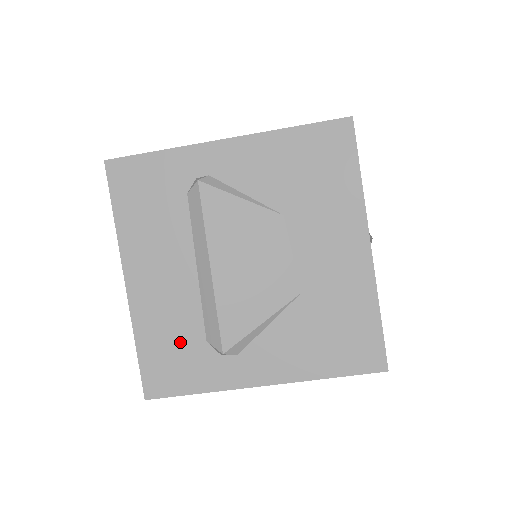
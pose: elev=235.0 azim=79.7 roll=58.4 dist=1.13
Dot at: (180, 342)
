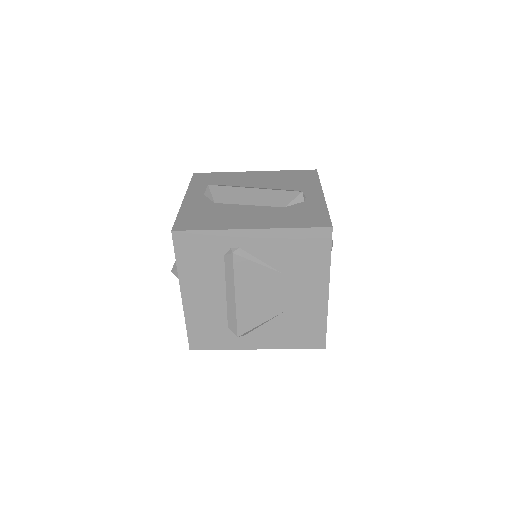
Dot at: (212, 327)
